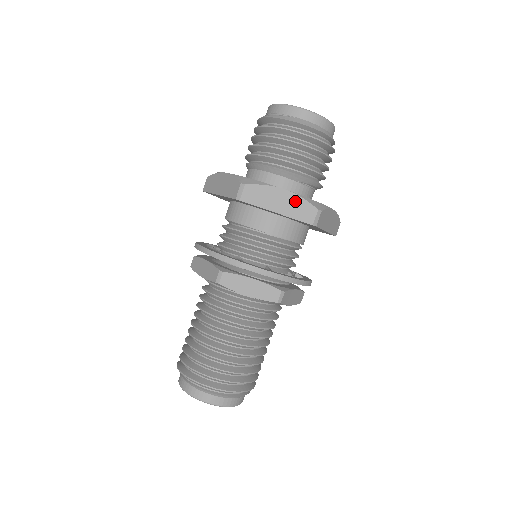
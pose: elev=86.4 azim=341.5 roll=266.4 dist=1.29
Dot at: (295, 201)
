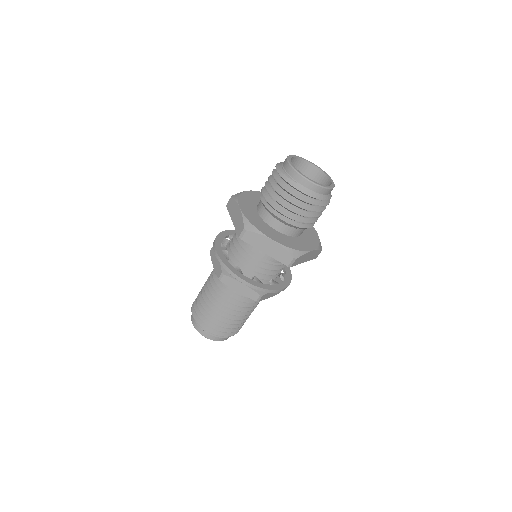
Dot at: (279, 249)
